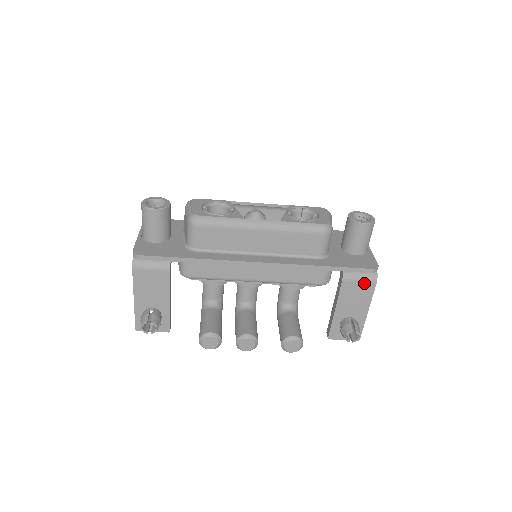
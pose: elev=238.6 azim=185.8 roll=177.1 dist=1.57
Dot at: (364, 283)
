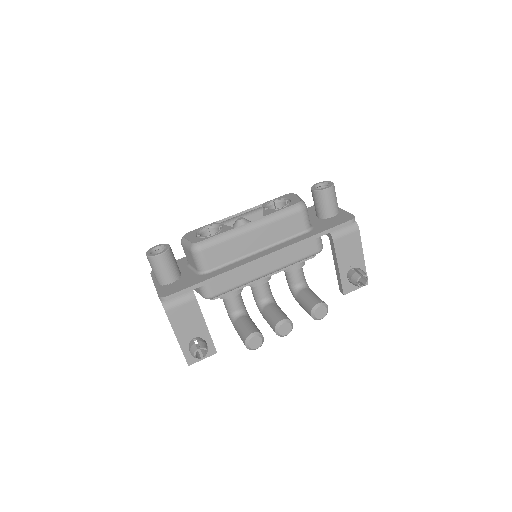
Dot at: (350, 234)
